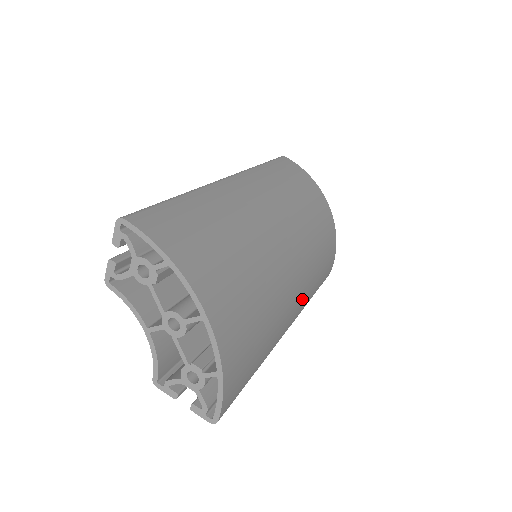
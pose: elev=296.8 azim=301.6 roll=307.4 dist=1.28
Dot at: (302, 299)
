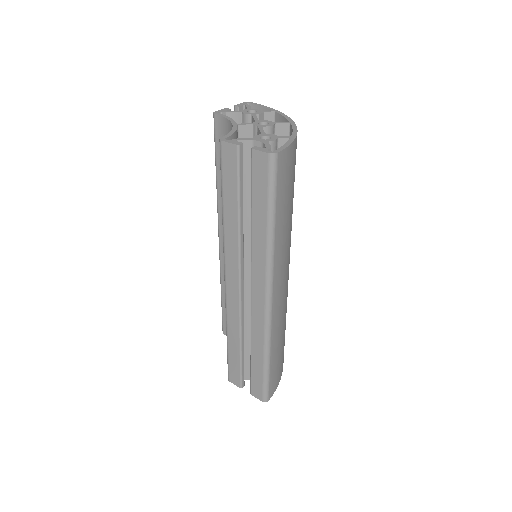
Dot at: (281, 306)
